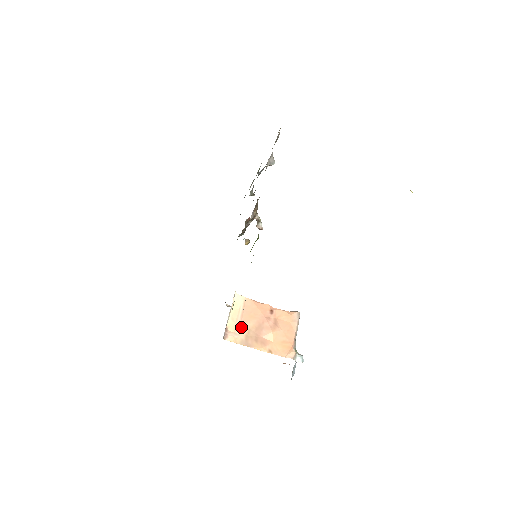
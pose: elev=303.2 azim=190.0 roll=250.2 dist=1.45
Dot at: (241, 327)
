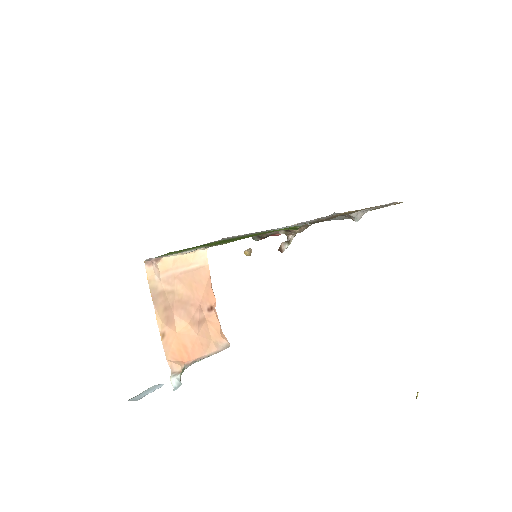
Dot at: (171, 278)
